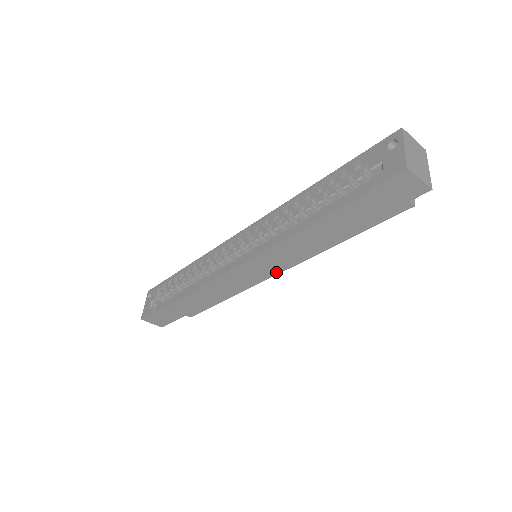
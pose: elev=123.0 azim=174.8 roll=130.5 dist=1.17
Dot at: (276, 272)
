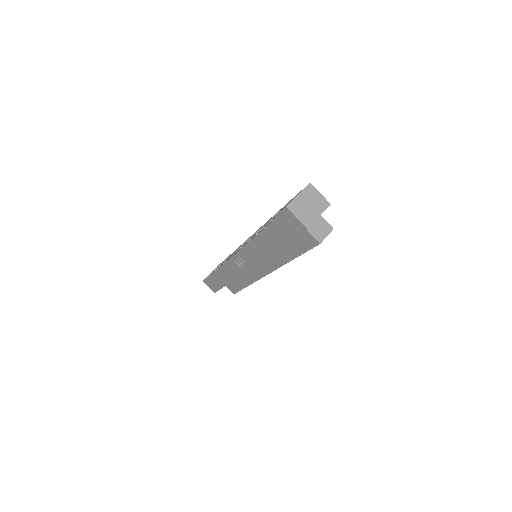
Dot at: (266, 273)
